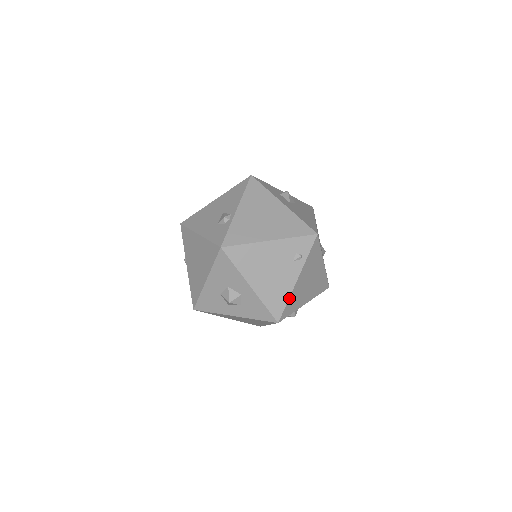
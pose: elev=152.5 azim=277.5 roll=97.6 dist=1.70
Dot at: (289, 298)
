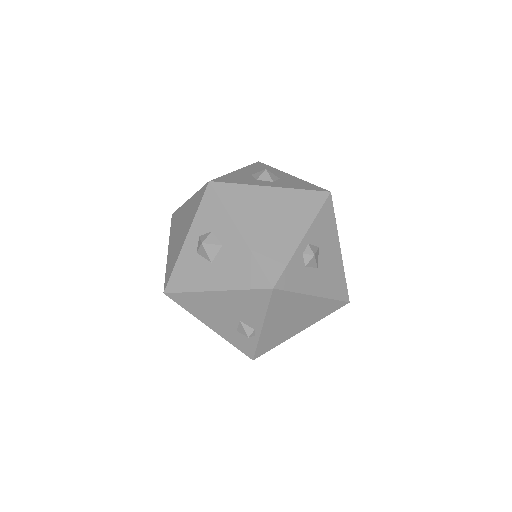
Dot at: occluded
